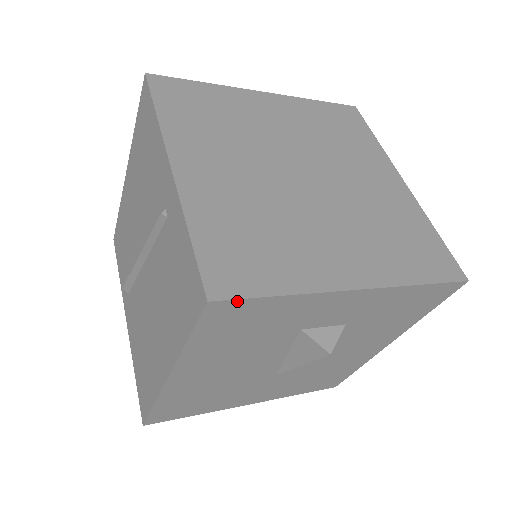
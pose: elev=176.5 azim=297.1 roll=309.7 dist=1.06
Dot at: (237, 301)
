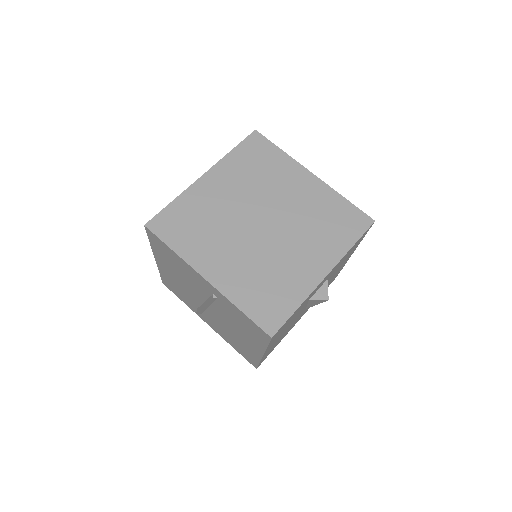
Dot at: (281, 327)
